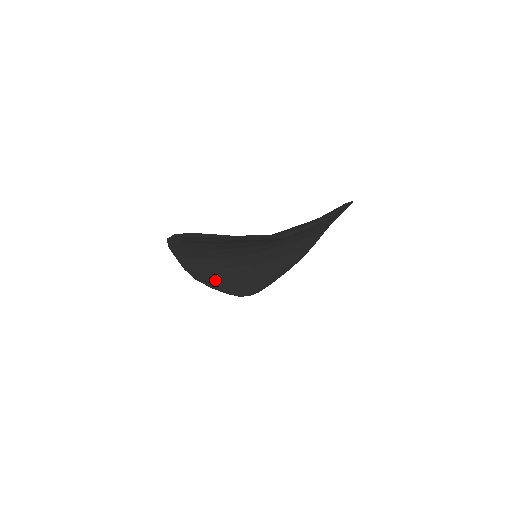
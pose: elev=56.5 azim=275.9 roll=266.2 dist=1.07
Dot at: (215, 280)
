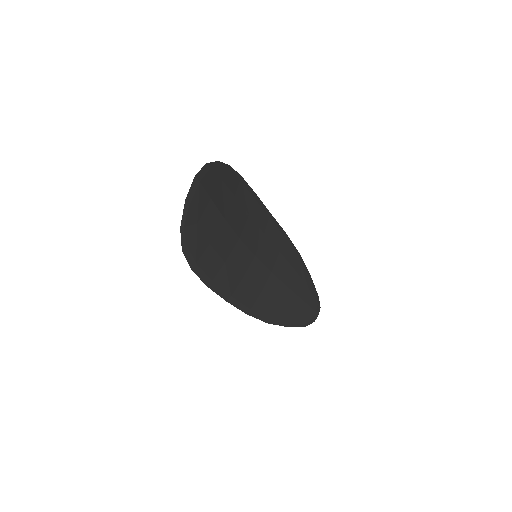
Dot at: (275, 311)
